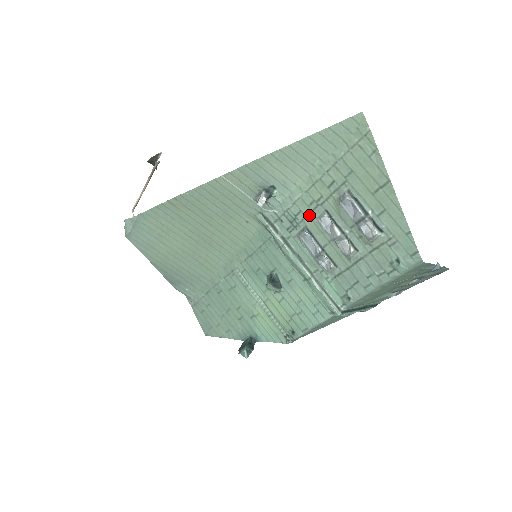
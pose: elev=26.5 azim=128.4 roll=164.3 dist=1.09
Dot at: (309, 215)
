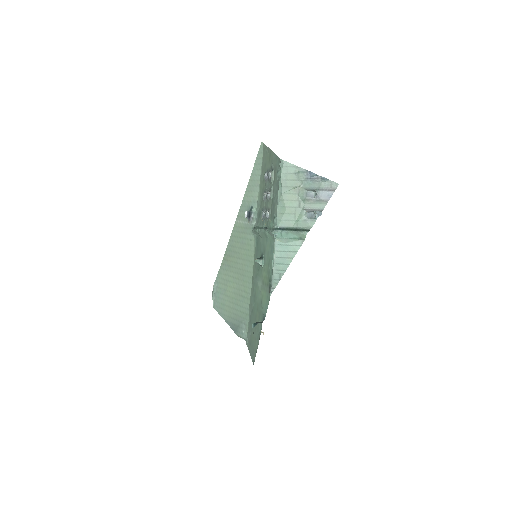
Dot at: (262, 202)
